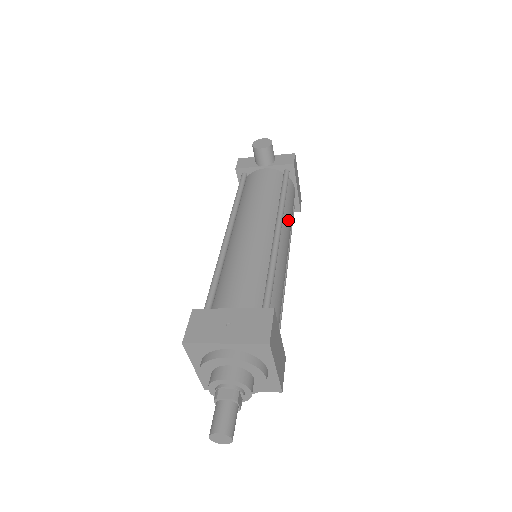
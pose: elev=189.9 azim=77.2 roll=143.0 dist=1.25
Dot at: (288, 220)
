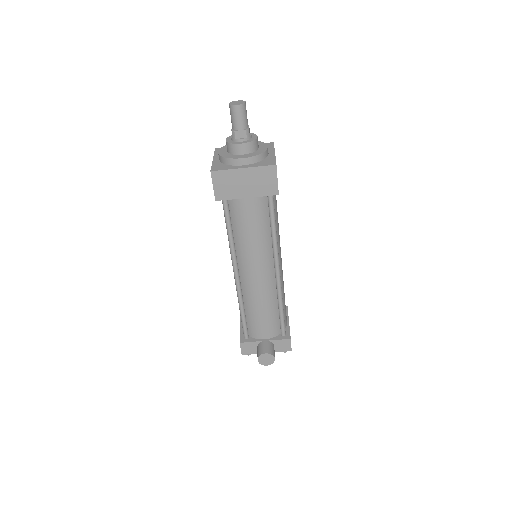
Dot at: occluded
